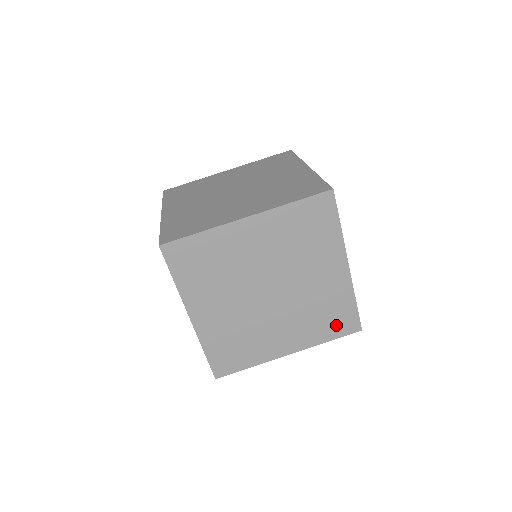
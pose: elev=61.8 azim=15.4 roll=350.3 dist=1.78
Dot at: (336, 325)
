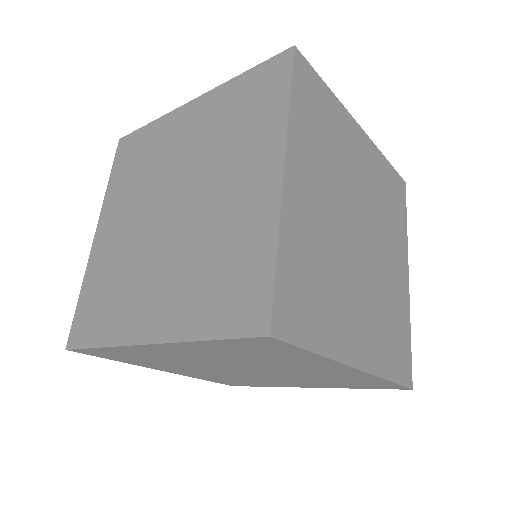
Dot at: (366, 385)
